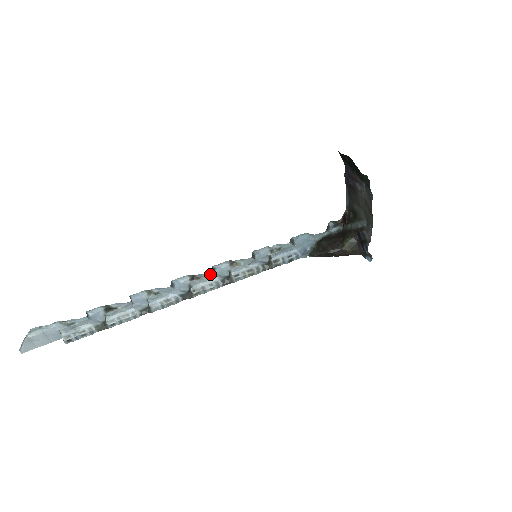
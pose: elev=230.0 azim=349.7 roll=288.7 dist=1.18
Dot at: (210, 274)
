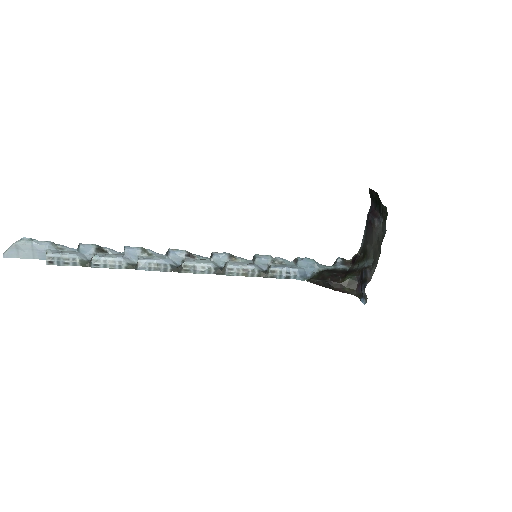
Dot at: (207, 258)
